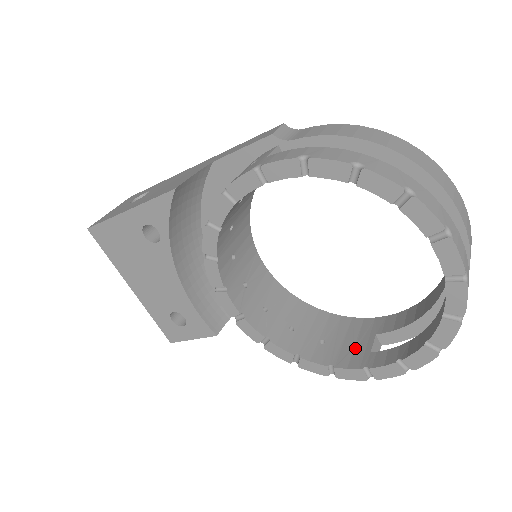
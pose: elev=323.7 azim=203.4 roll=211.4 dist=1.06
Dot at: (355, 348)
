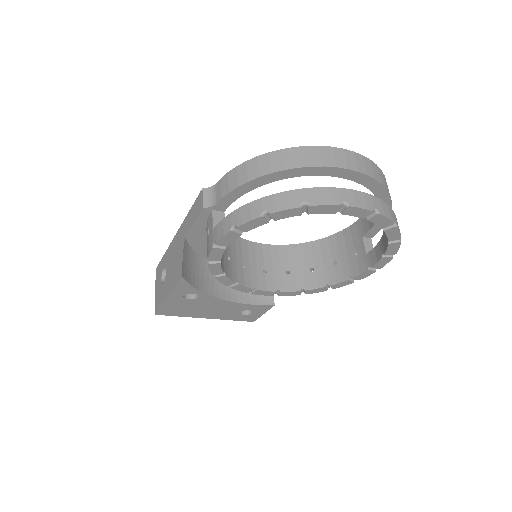
Dot at: (357, 254)
